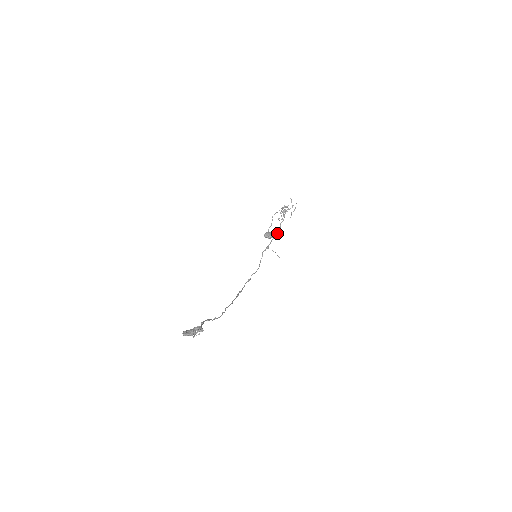
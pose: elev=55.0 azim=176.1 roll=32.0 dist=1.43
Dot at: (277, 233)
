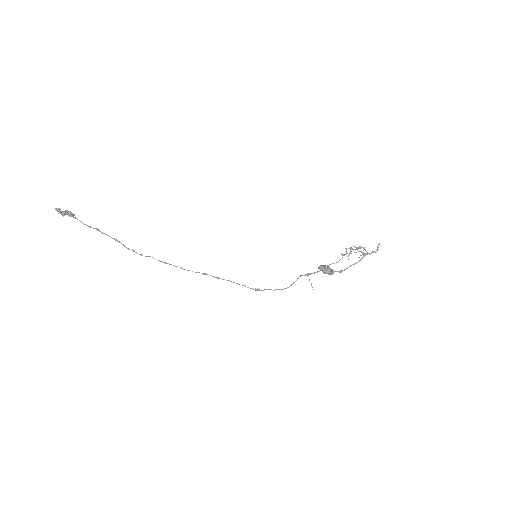
Dot at: (337, 271)
